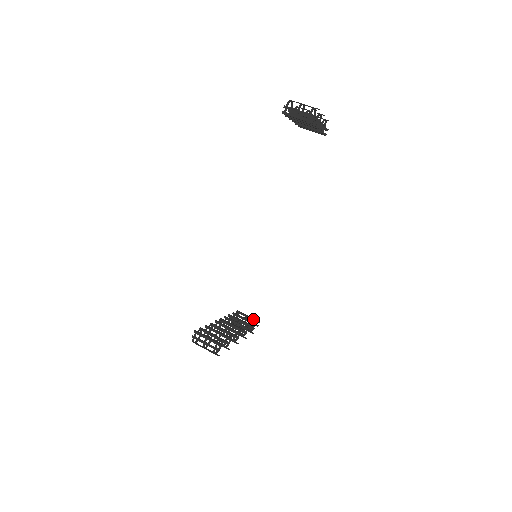
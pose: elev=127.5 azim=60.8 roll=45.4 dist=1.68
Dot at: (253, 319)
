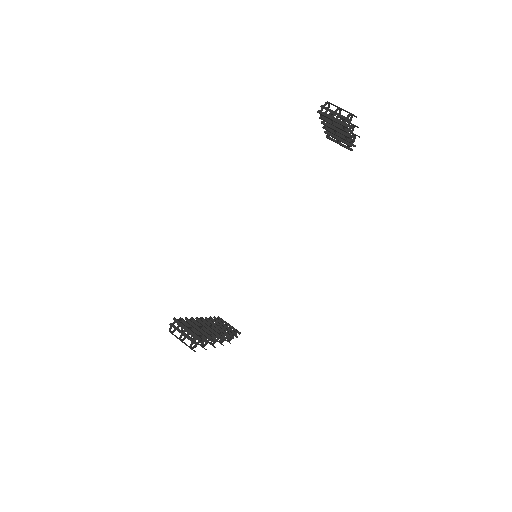
Dot at: (234, 328)
